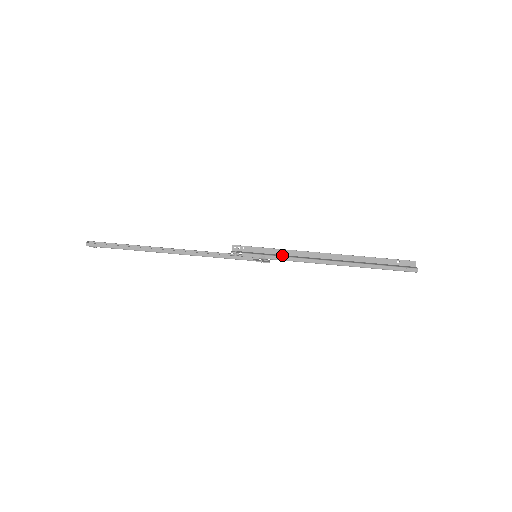
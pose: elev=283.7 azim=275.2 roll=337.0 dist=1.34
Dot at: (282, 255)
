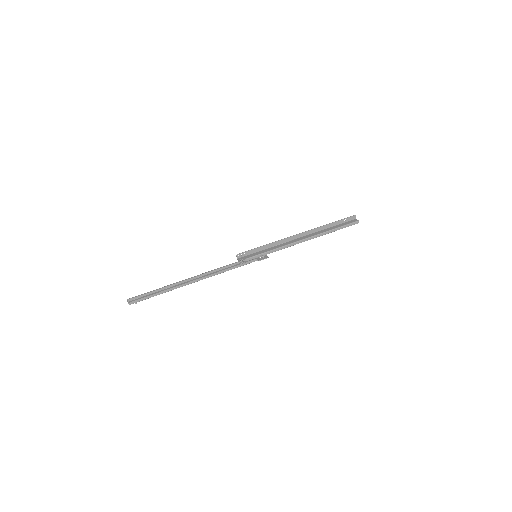
Dot at: (273, 247)
